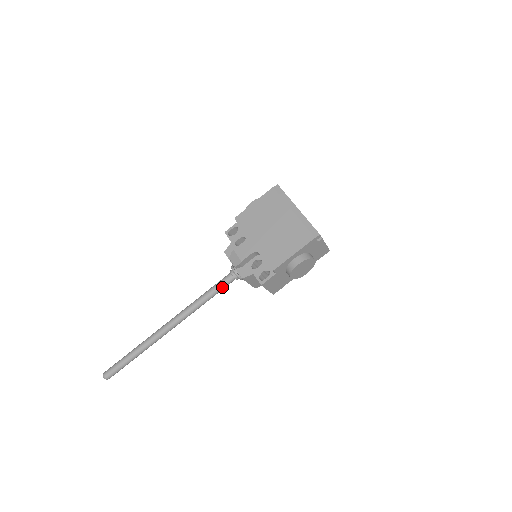
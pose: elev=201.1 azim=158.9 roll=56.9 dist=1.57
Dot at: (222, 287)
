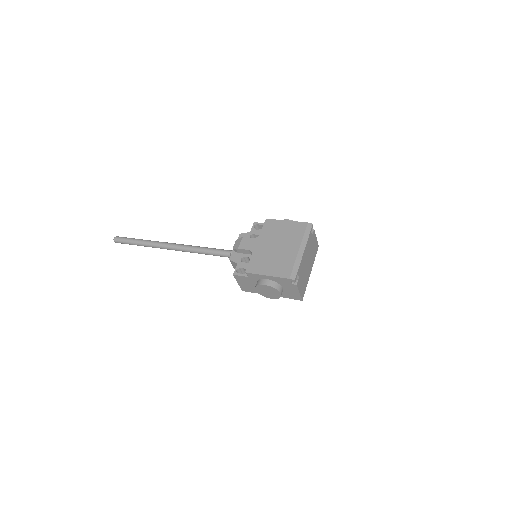
Dot at: (219, 254)
